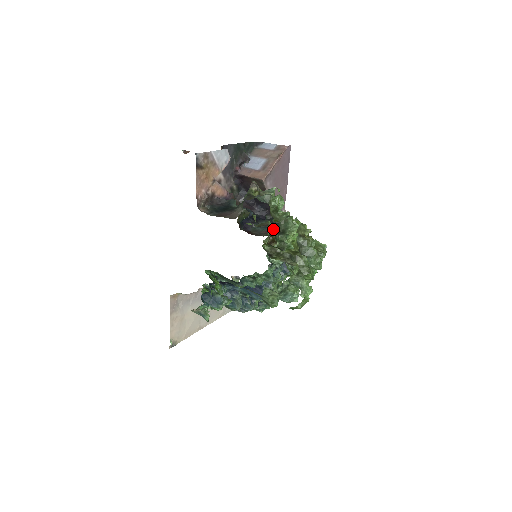
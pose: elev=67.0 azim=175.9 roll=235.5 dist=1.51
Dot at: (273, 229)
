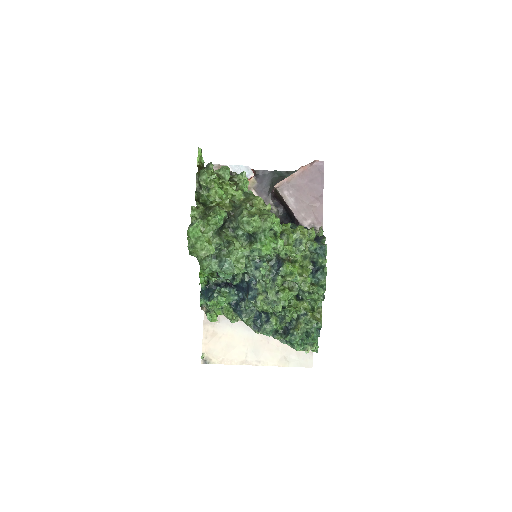
Dot at: occluded
